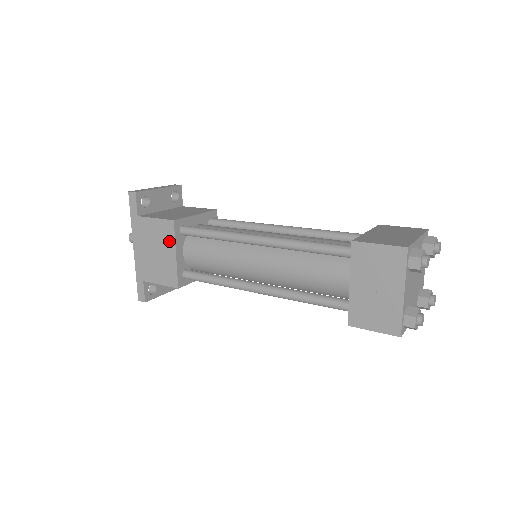
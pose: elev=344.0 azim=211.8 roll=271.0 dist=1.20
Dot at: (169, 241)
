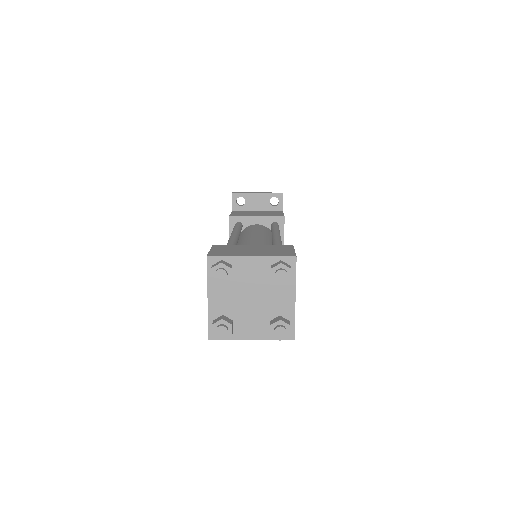
Dot at: occluded
